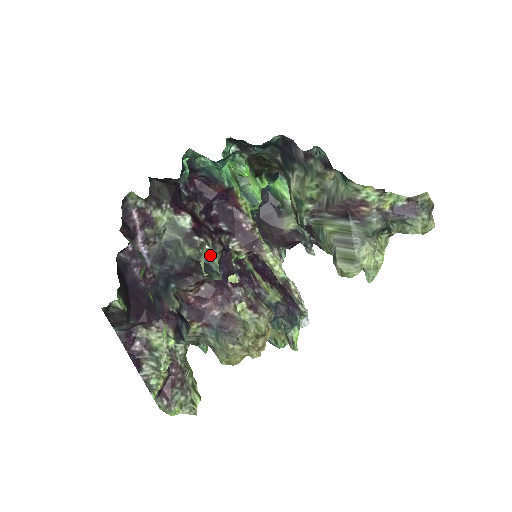
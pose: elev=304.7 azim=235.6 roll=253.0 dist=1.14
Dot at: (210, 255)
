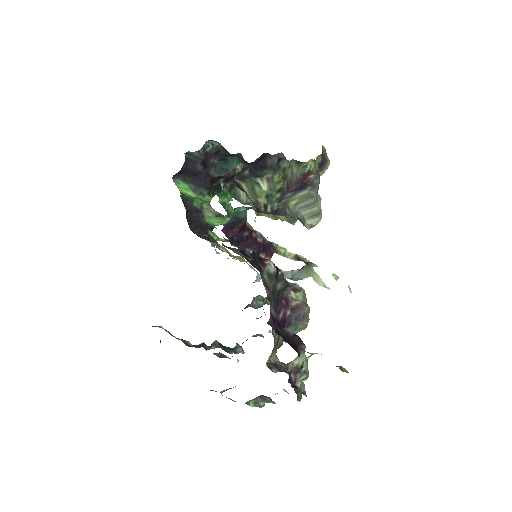
Dot at: (305, 276)
